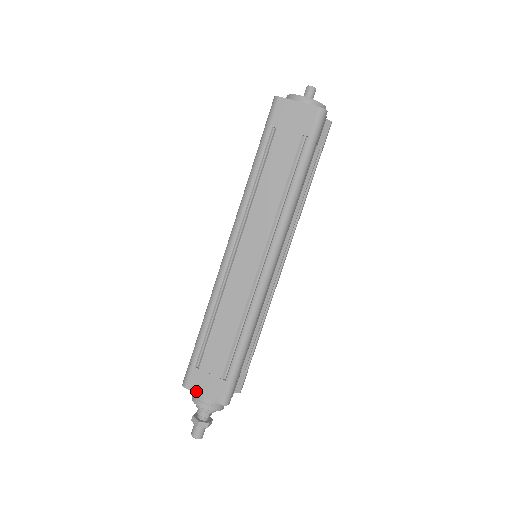
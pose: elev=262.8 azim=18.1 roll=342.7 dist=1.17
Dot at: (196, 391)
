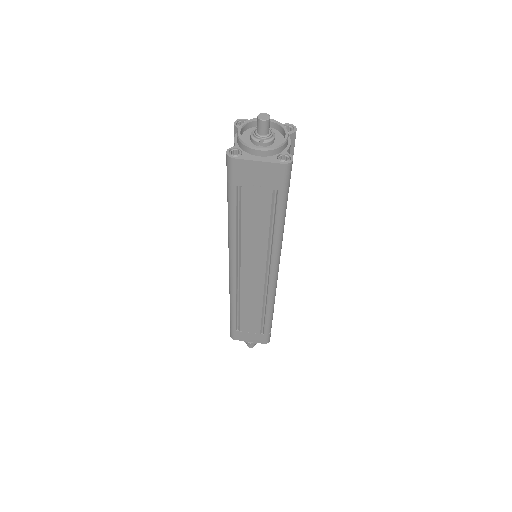
Dot at: (243, 340)
